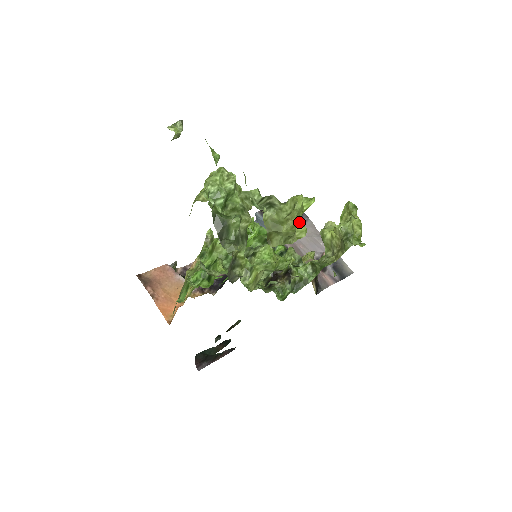
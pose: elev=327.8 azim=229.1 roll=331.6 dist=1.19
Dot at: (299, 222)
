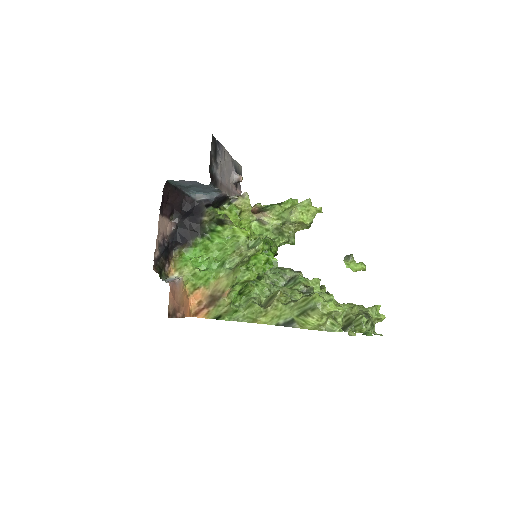
Dot at: occluded
